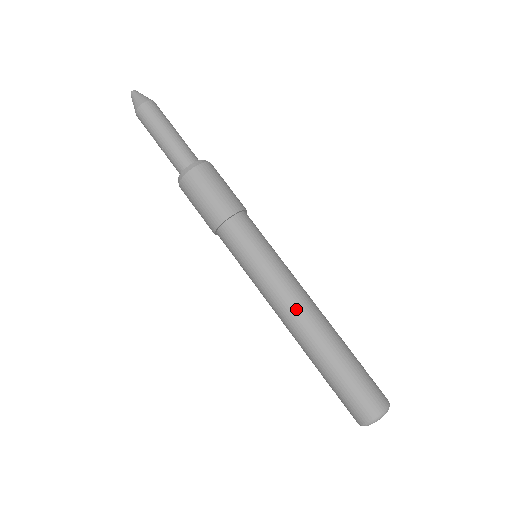
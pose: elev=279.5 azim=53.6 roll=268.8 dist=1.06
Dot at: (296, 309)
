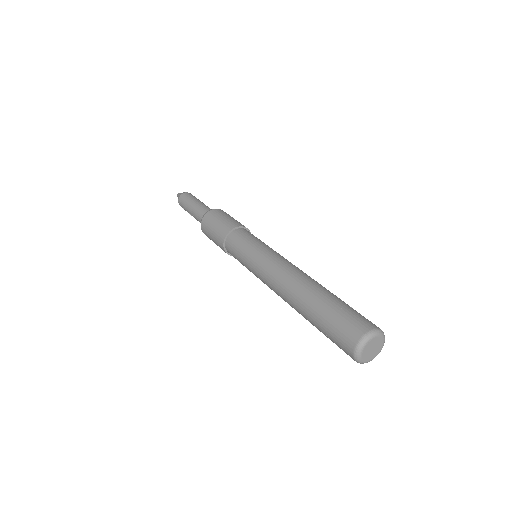
Dot at: (280, 274)
